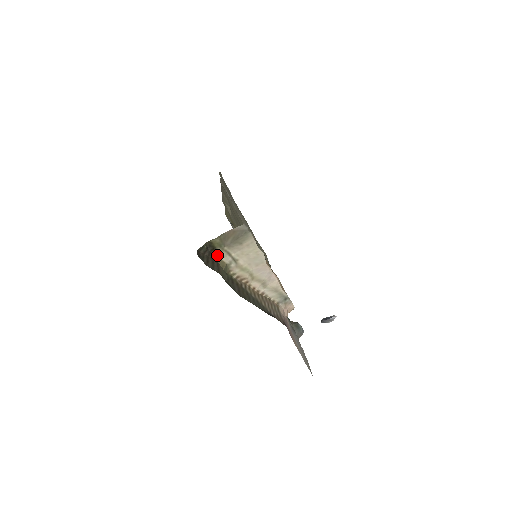
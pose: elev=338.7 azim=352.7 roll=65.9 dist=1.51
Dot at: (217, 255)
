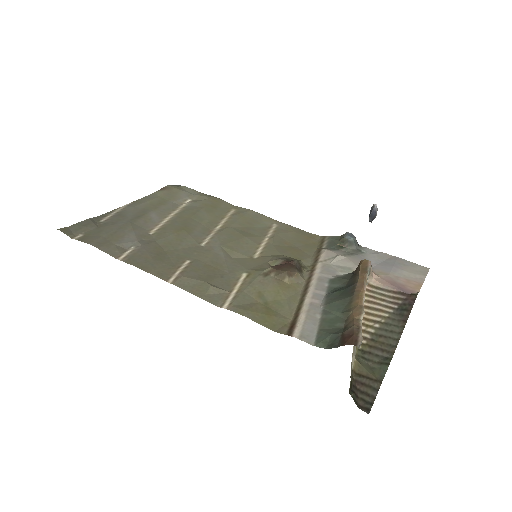
Dot at: (351, 374)
